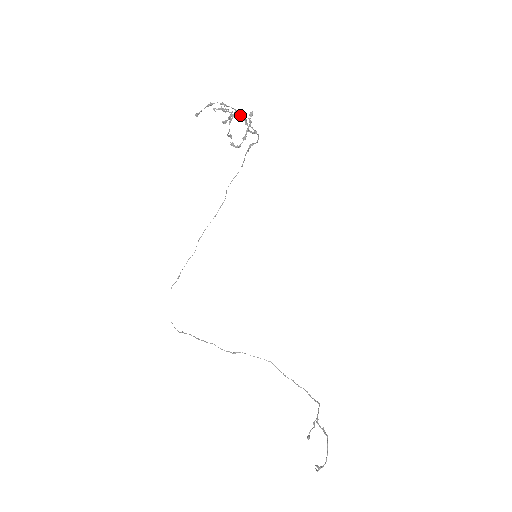
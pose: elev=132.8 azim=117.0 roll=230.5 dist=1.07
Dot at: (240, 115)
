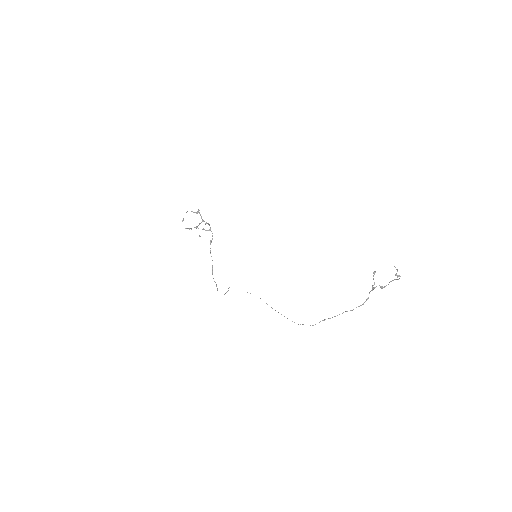
Dot at: (199, 223)
